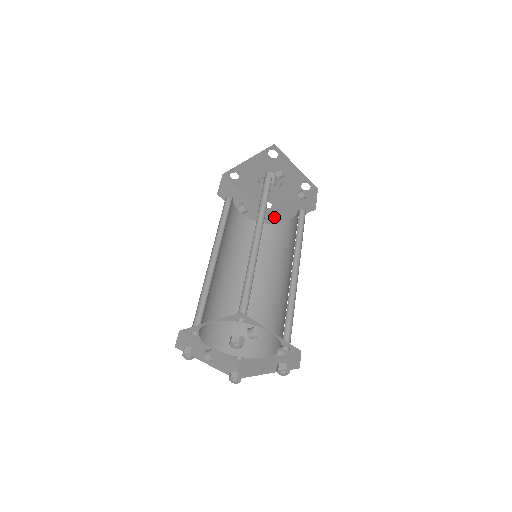
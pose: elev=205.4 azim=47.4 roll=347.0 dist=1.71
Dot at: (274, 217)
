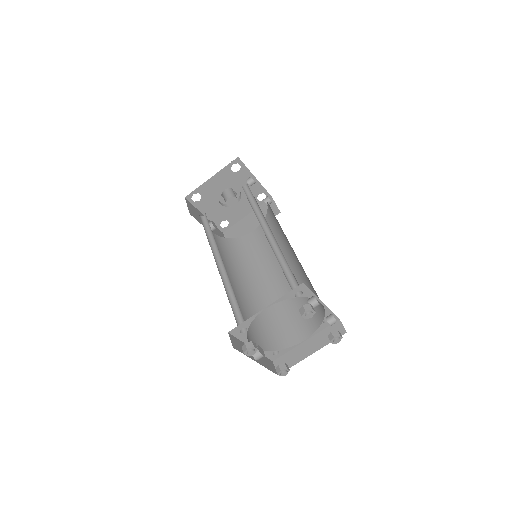
Dot at: (235, 233)
